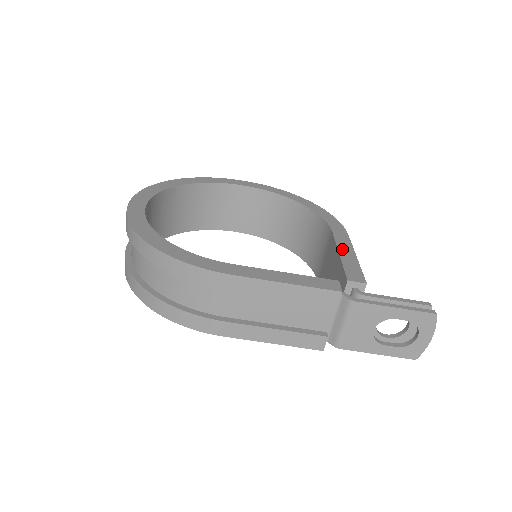
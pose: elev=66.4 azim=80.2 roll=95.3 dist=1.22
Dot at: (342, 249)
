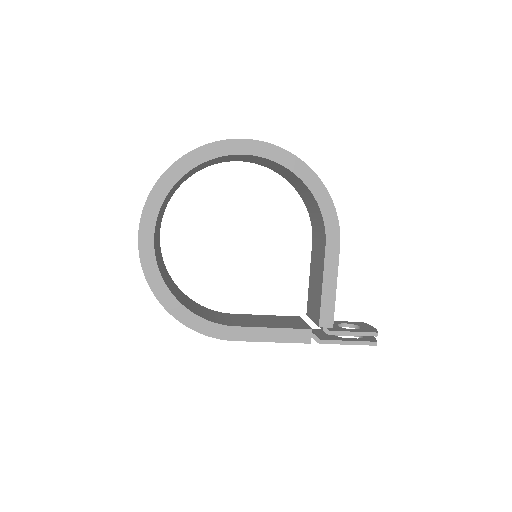
Dot at: (327, 278)
